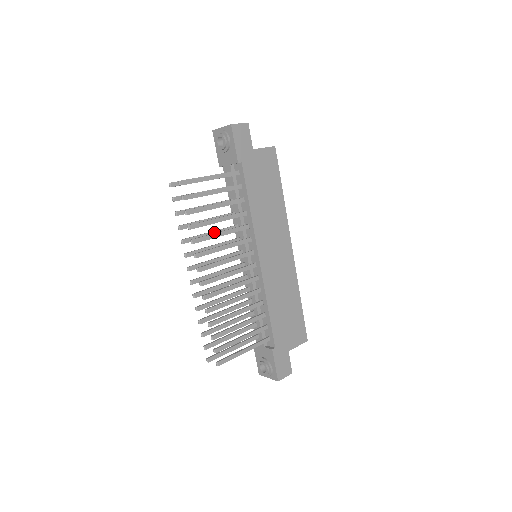
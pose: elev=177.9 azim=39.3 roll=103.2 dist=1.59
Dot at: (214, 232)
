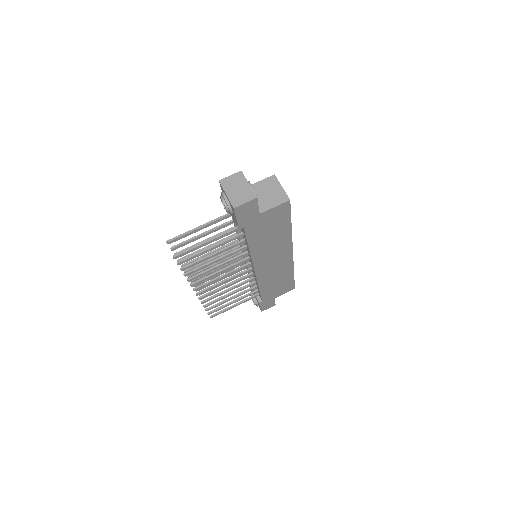
Dot at: occluded
